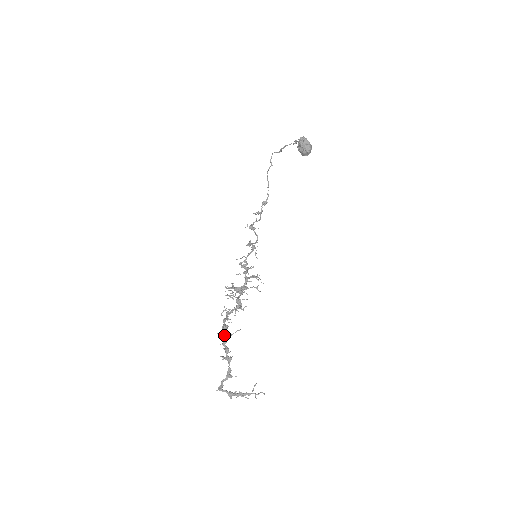
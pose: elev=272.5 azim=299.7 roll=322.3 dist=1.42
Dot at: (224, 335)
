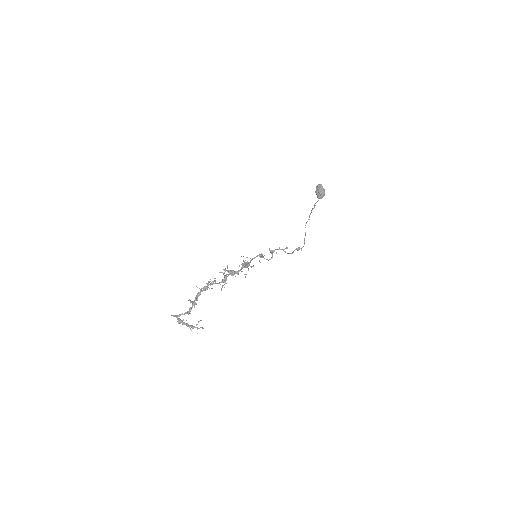
Dot at: (201, 291)
